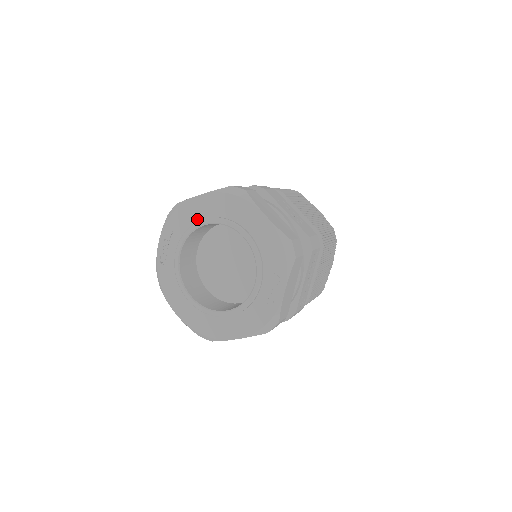
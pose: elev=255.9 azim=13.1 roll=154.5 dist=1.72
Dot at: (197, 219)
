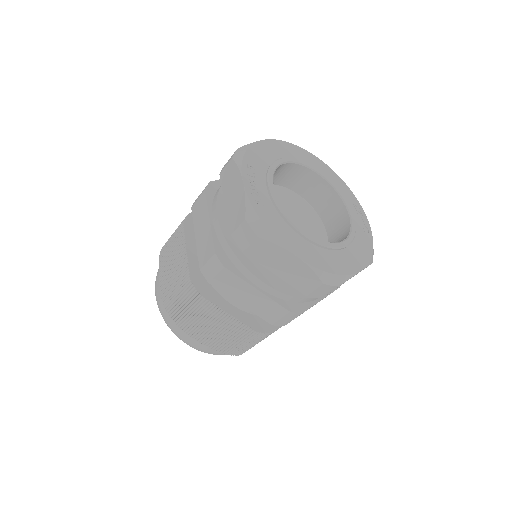
Dot at: (273, 159)
